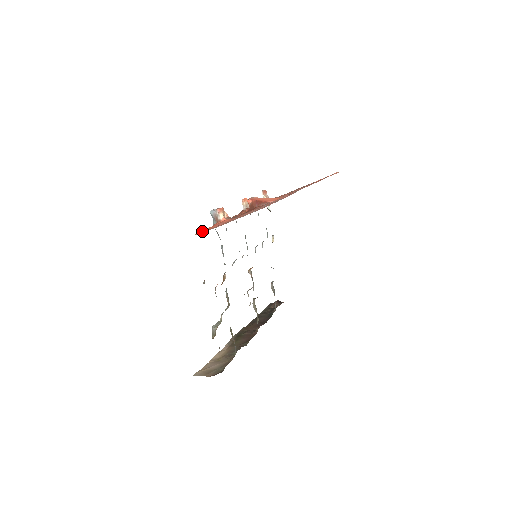
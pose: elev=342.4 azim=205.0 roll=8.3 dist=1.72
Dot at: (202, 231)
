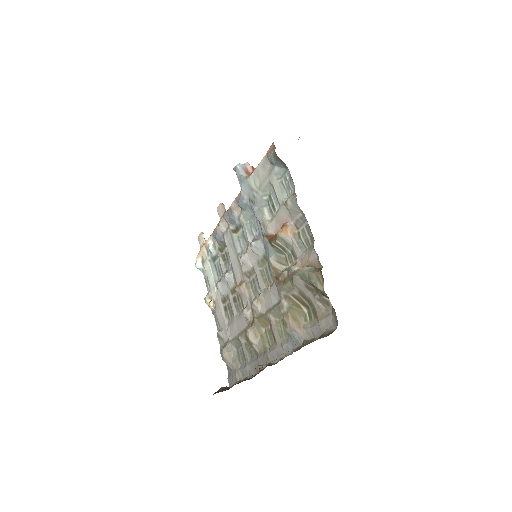
Dot at: occluded
